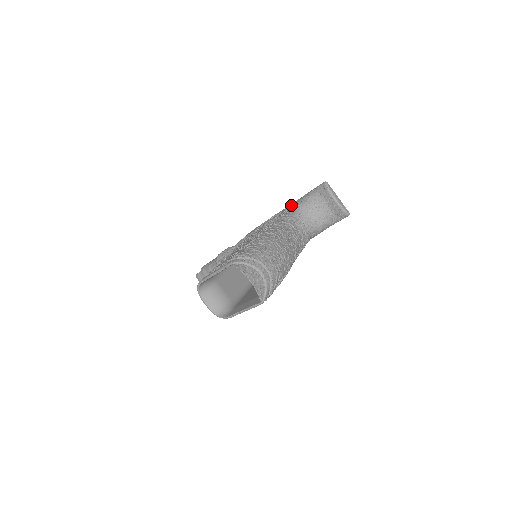
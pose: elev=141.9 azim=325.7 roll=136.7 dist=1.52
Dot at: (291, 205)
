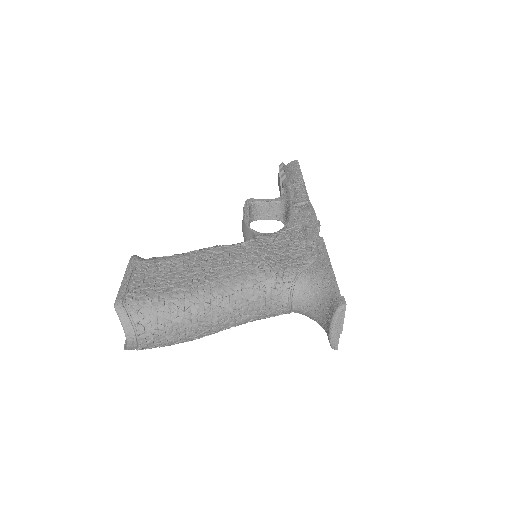
Dot at: (315, 266)
